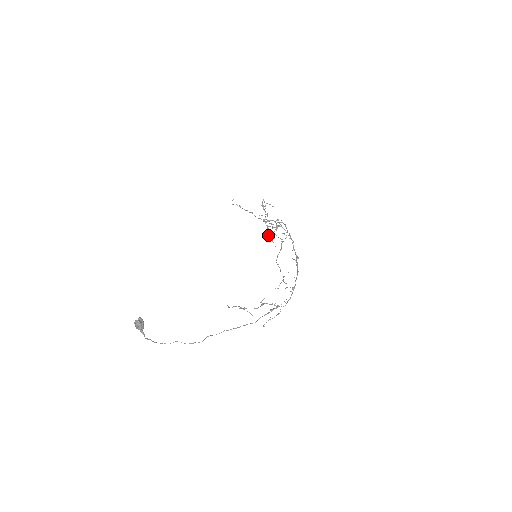
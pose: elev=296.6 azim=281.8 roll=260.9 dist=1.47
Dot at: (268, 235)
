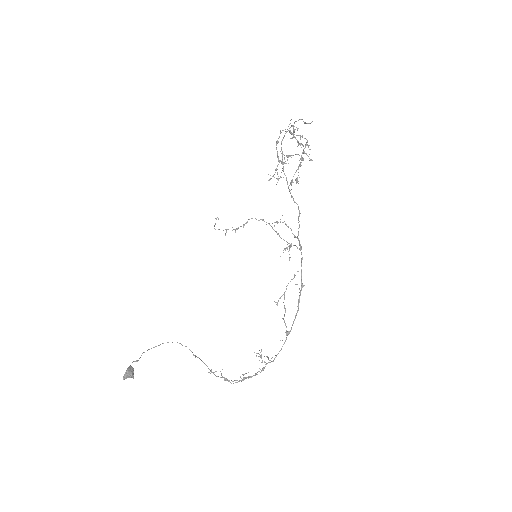
Dot at: (299, 119)
